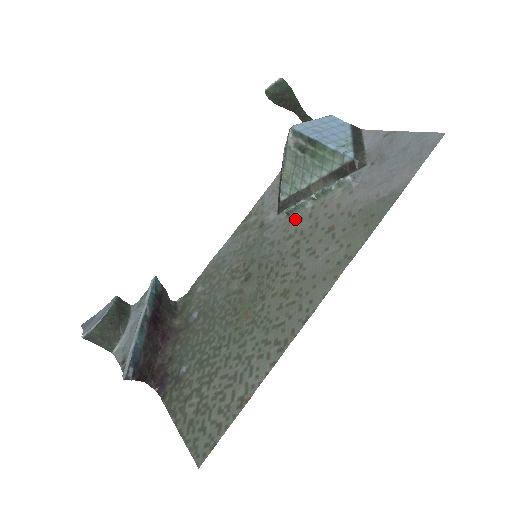
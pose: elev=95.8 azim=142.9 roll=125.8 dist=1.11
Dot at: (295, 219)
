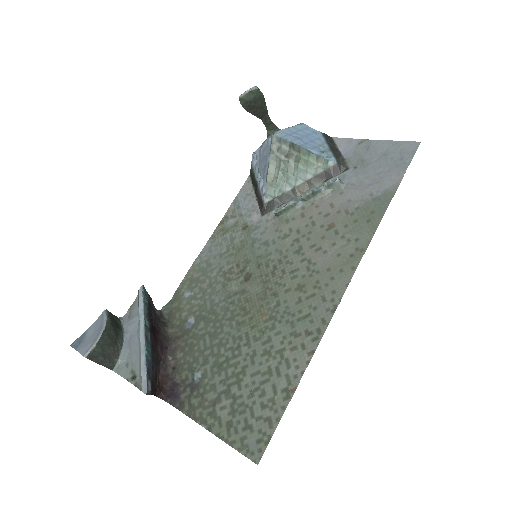
Dot at: (285, 219)
